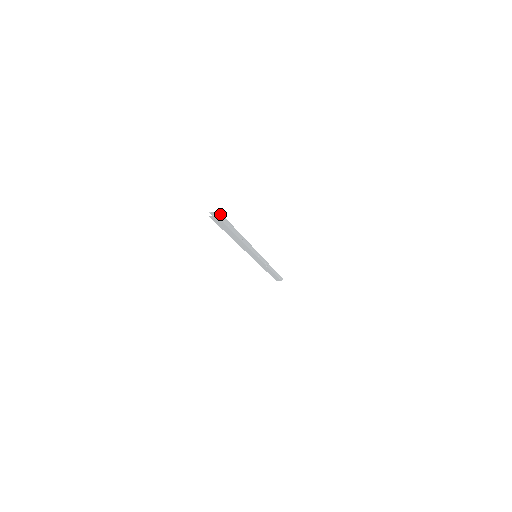
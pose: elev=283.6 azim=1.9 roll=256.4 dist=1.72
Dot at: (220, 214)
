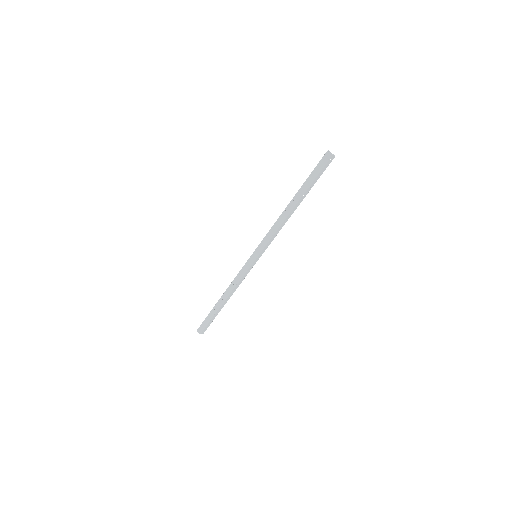
Dot at: (333, 158)
